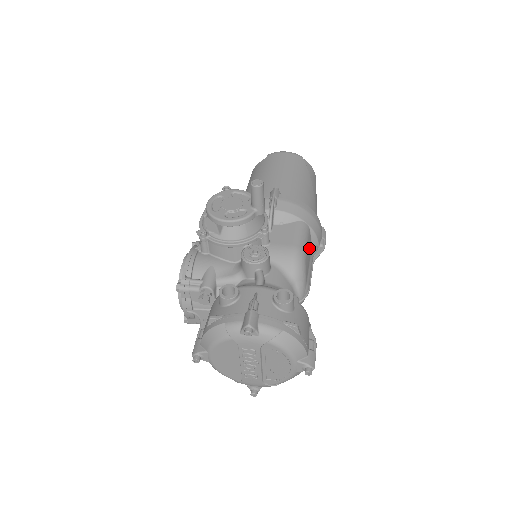
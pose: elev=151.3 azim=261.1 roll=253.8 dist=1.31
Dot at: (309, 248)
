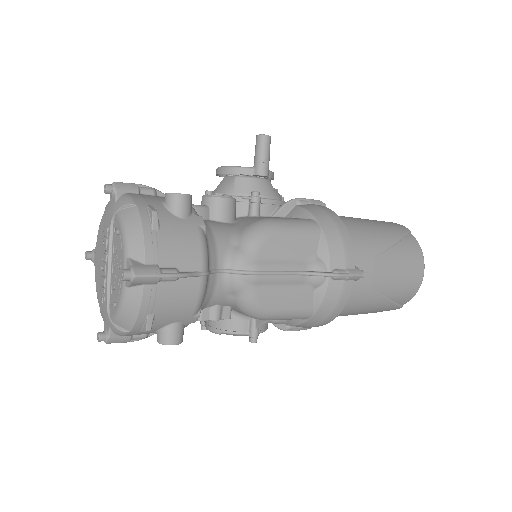
Dot at: (301, 246)
